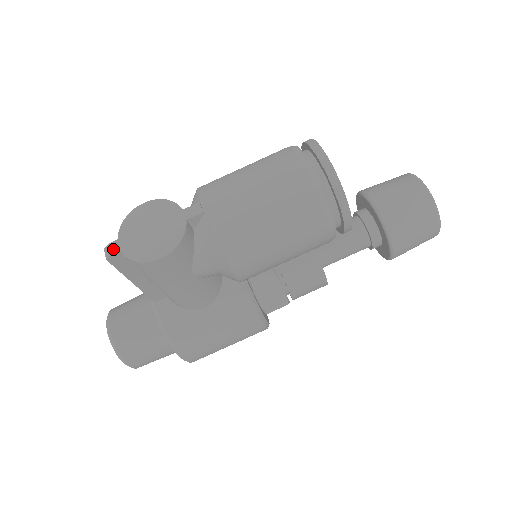
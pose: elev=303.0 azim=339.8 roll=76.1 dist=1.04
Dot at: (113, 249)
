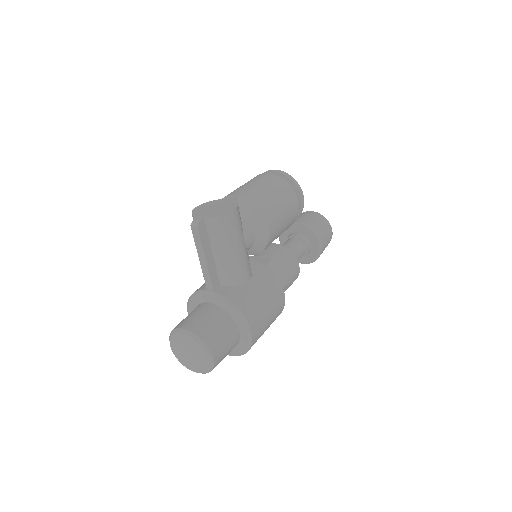
Dot at: (199, 219)
